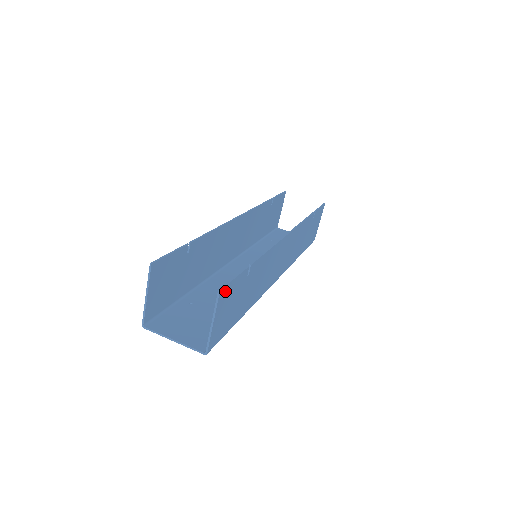
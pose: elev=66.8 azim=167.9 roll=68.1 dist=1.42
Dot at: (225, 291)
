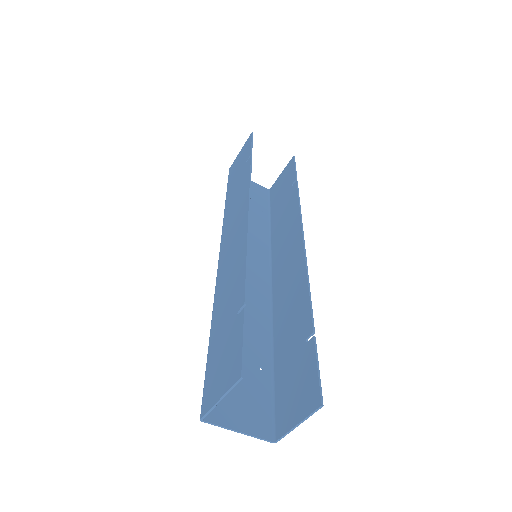
Dot at: (316, 394)
